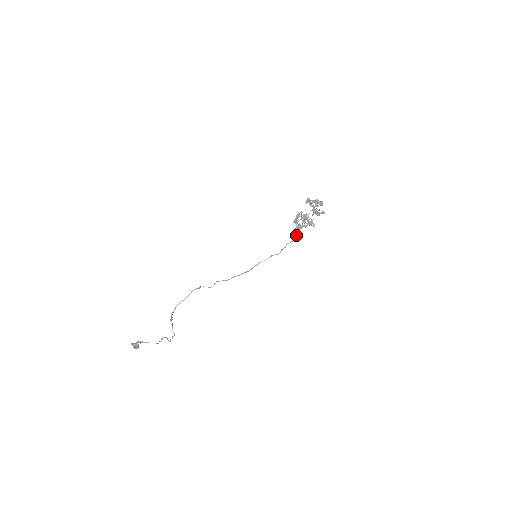
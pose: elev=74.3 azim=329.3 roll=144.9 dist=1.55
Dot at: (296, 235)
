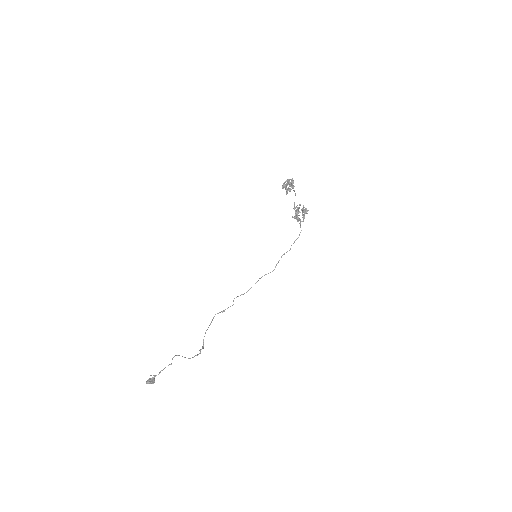
Dot at: occluded
